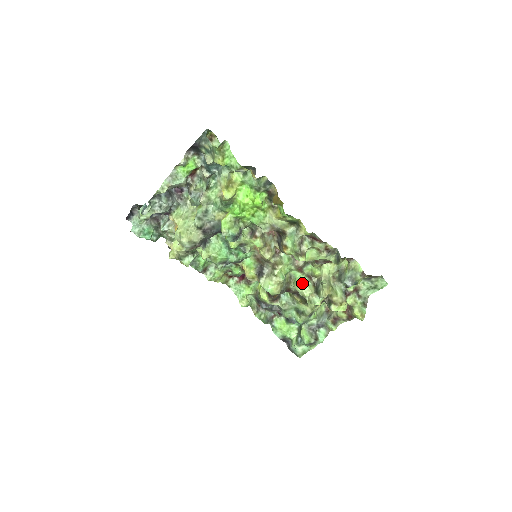
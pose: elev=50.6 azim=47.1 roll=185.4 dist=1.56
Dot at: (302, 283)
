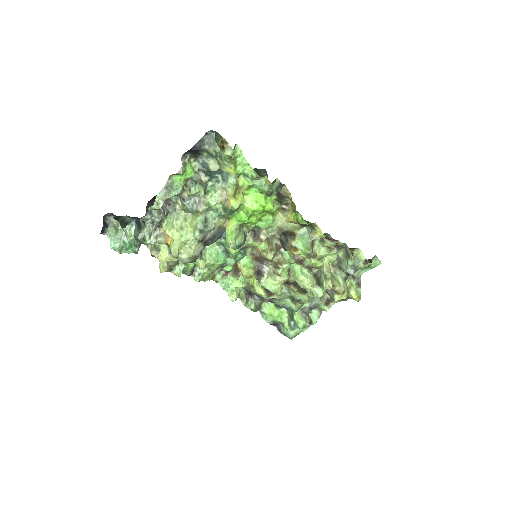
Dot at: (303, 276)
